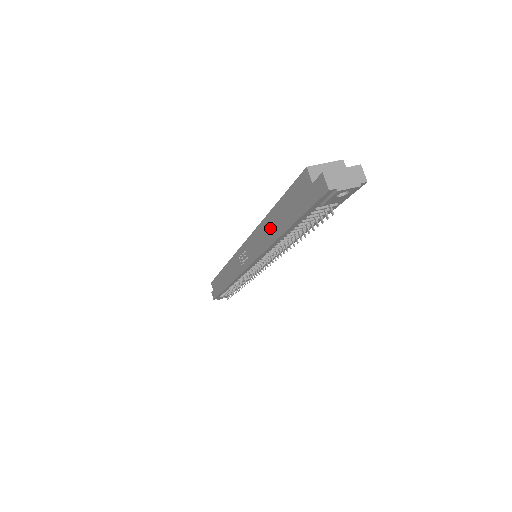
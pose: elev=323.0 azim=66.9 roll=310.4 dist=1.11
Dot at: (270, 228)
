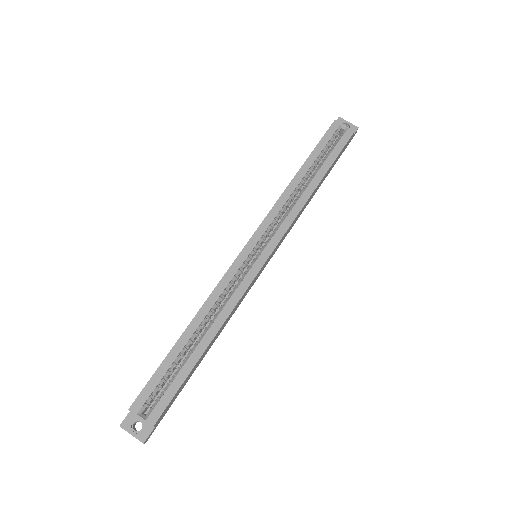
Dot at: occluded
